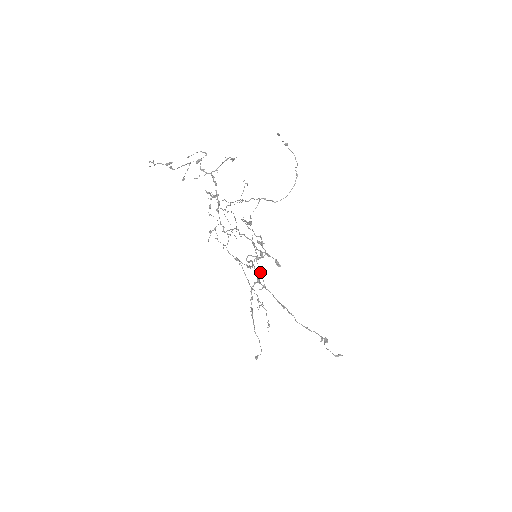
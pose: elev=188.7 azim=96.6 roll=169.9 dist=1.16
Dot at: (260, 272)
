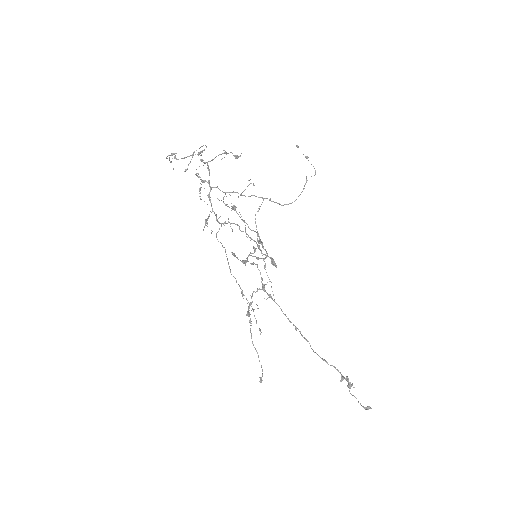
Dot at: occluded
